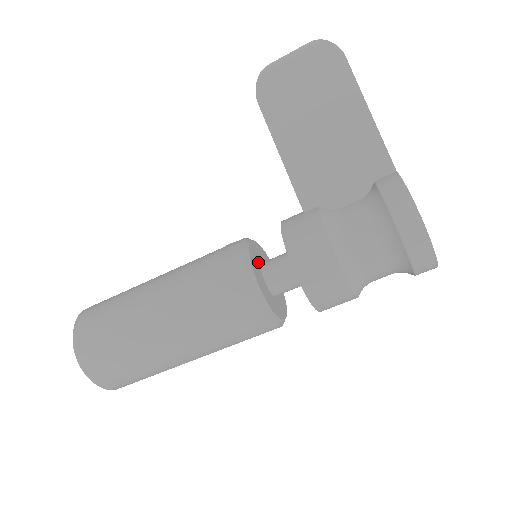
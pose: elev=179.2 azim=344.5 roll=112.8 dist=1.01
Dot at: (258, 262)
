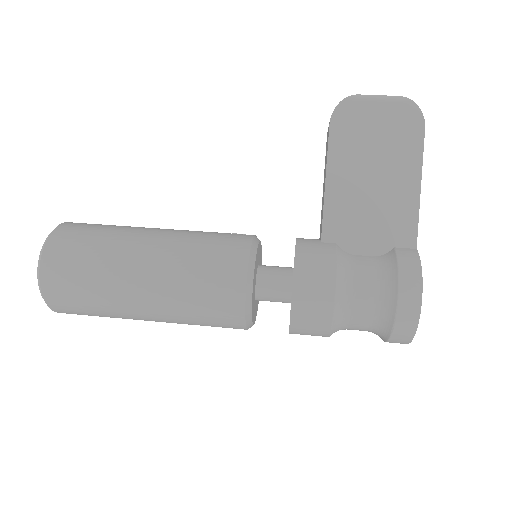
Dot at: (257, 264)
